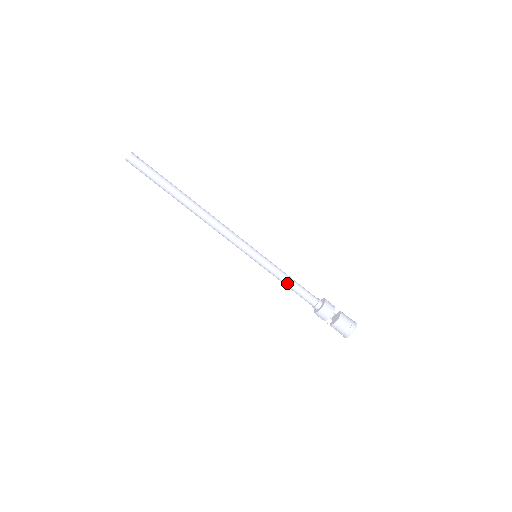
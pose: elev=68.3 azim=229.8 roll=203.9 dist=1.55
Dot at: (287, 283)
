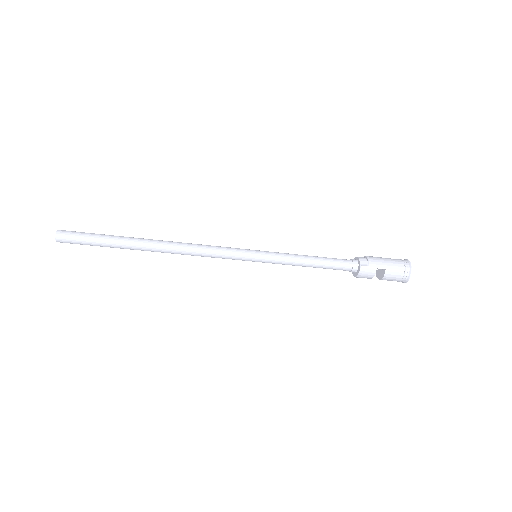
Dot at: (304, 266)
